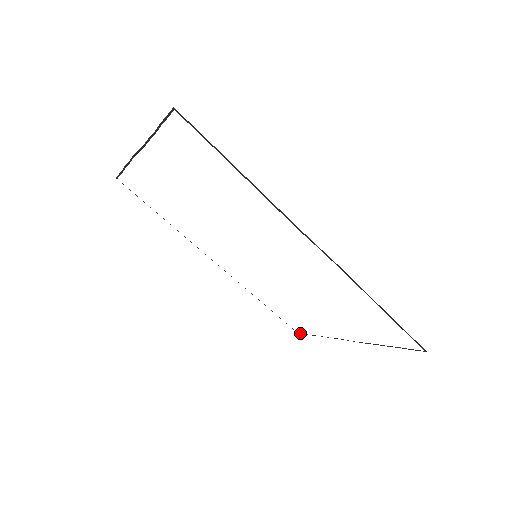
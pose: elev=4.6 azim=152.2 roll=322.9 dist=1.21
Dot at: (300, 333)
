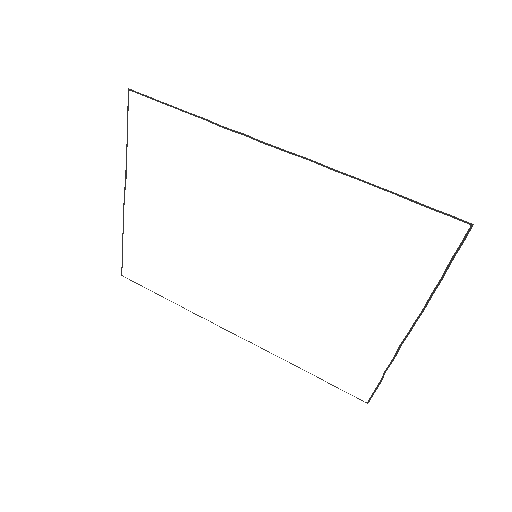
Dot at: (369, 399)
